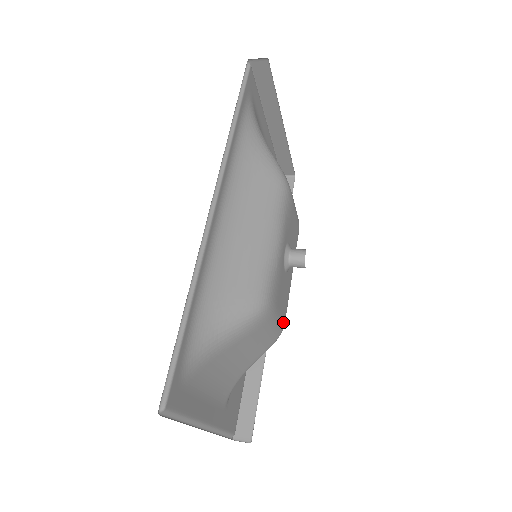
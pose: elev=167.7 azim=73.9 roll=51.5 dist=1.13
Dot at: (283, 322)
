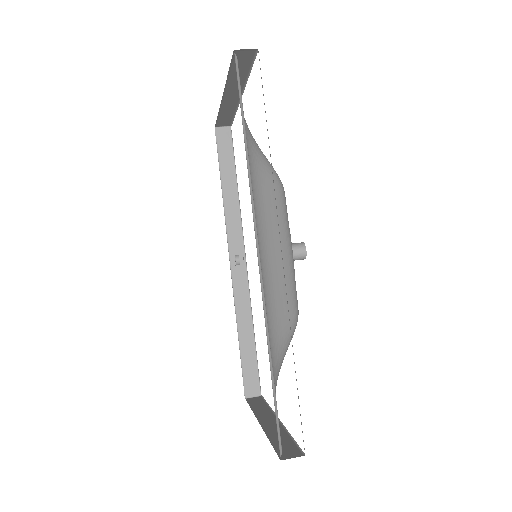
Dot at: occluded
